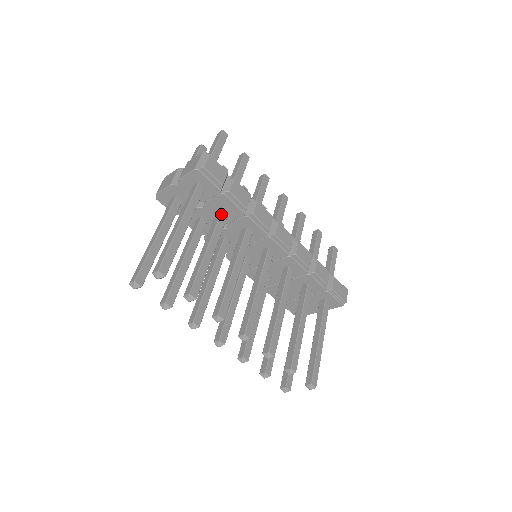
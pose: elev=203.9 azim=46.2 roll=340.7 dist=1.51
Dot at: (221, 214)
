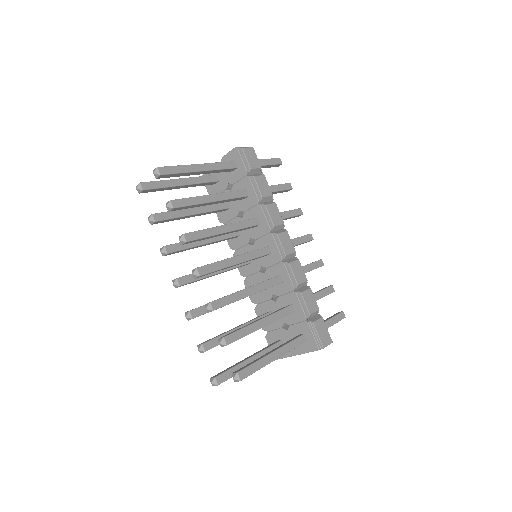
Dot at: (239, 191)
